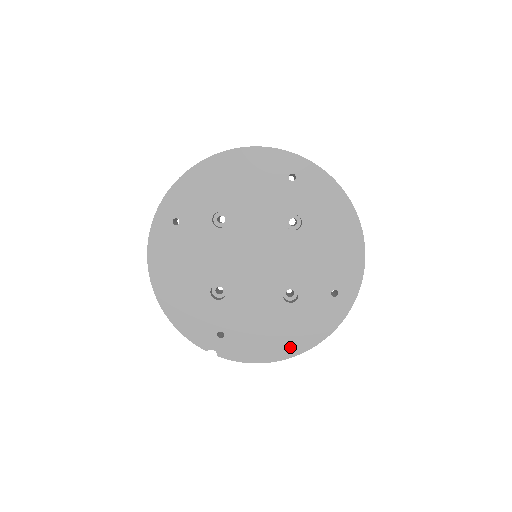
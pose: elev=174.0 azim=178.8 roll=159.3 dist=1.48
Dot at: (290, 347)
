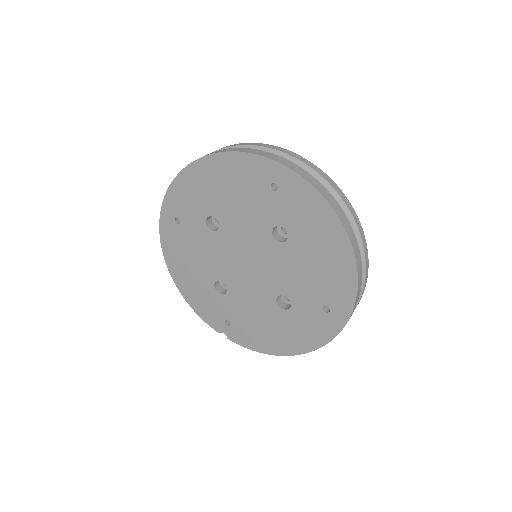
Dot at: (287, 347)
